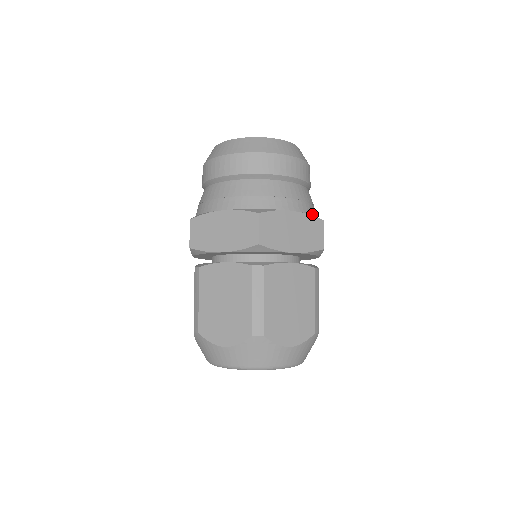
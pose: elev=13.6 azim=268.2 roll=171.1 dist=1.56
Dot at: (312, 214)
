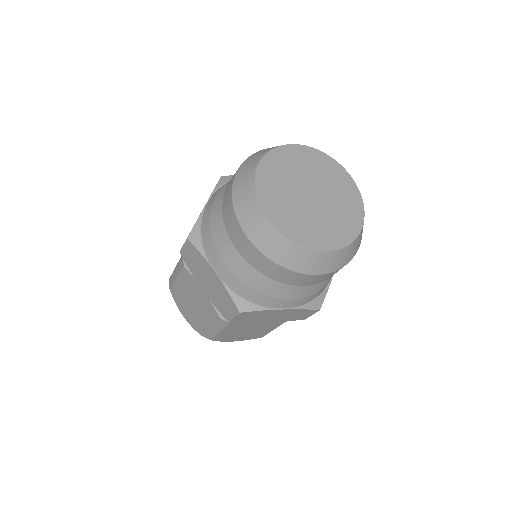
Dot at: occluded
